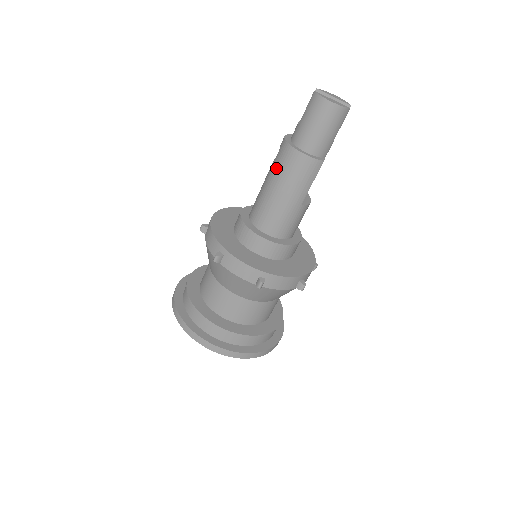
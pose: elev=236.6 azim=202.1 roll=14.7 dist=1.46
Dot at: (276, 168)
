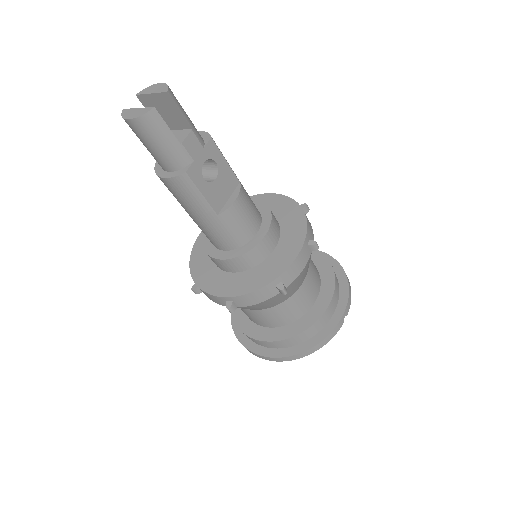
Dot at: occluded
